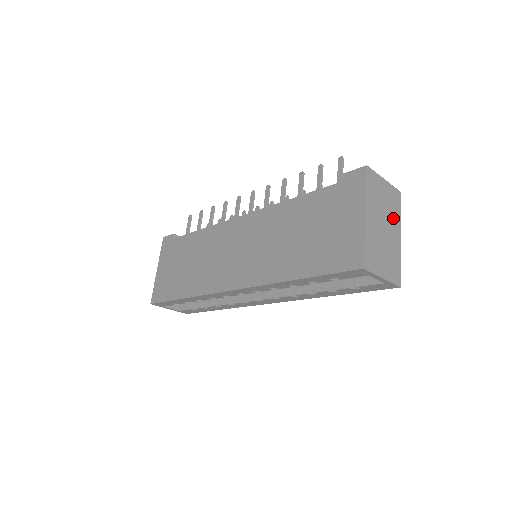
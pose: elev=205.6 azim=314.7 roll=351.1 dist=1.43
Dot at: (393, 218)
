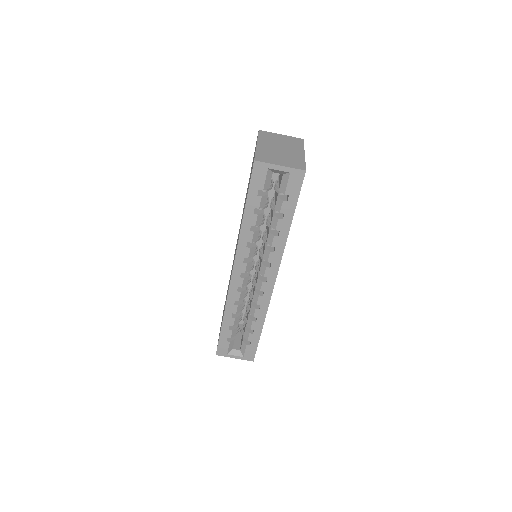
Dot at: (294, 147)
